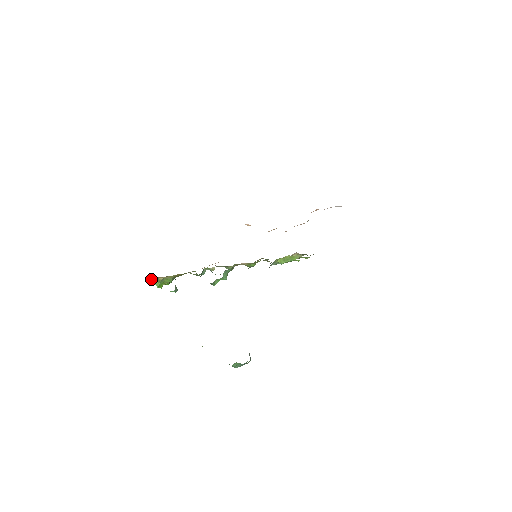
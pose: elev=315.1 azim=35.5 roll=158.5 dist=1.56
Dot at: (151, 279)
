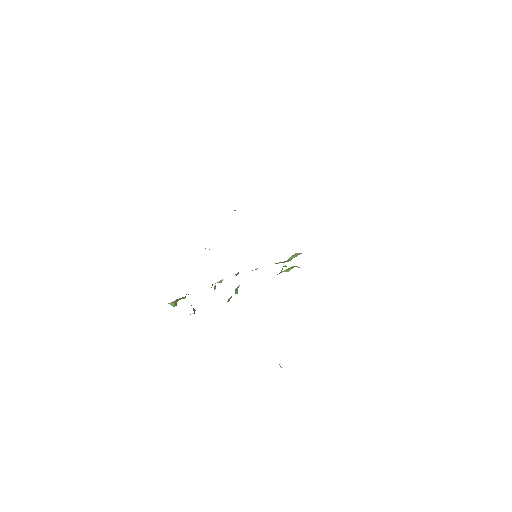
Dot at: occluded
